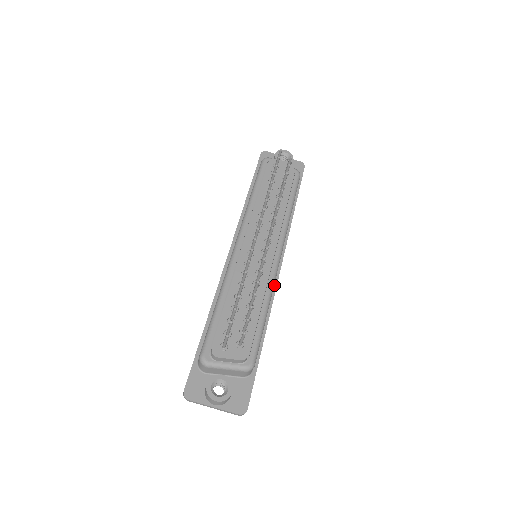
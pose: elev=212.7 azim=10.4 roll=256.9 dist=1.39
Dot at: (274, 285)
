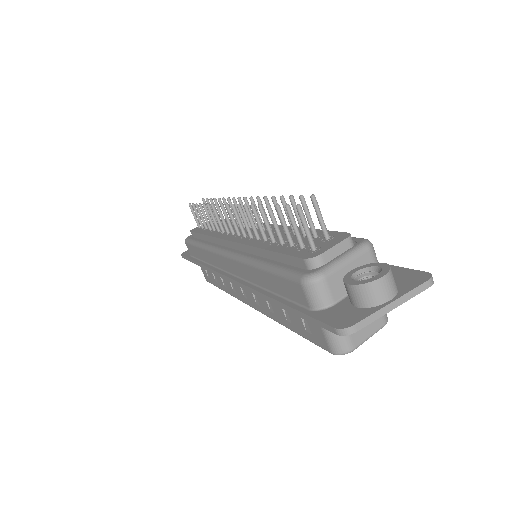
Dot at: occluded
